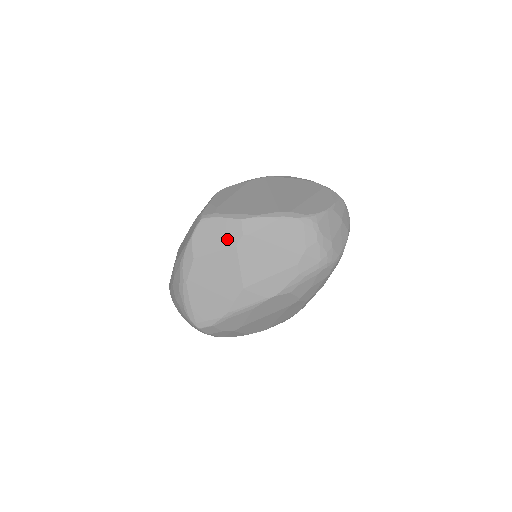
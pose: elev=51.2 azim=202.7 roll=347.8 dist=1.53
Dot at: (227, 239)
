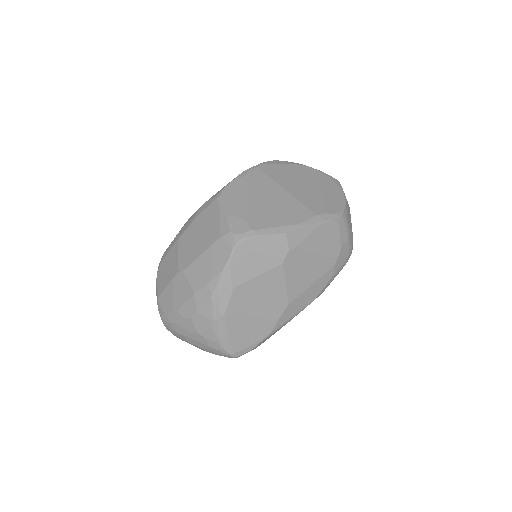
Dot at: (272, 258)
